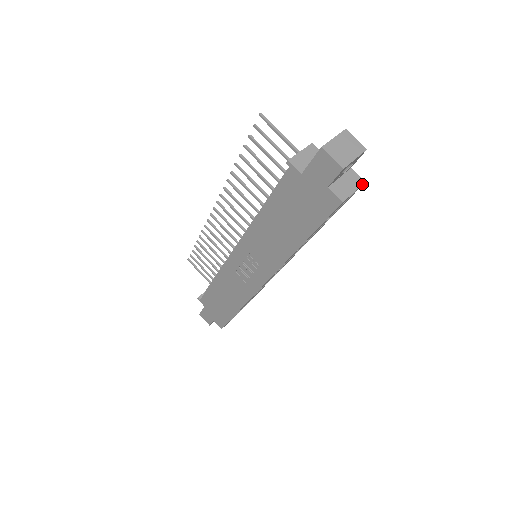
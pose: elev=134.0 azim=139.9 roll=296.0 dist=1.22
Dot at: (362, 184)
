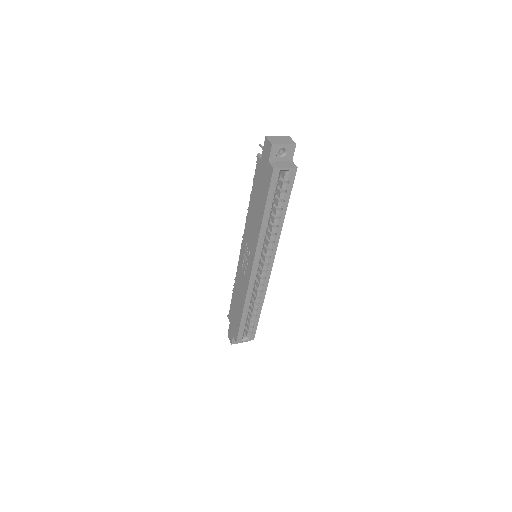
Dot at: (294, 167)
